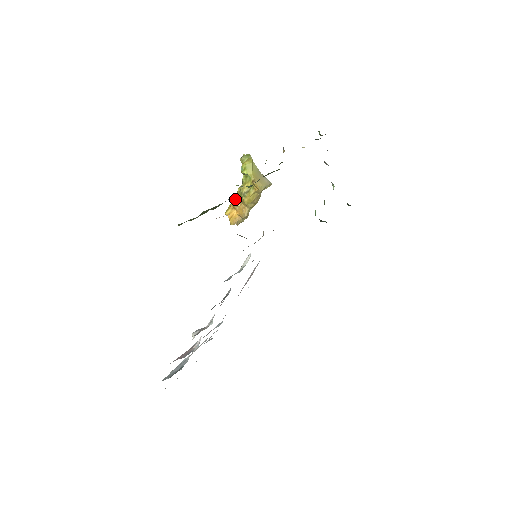
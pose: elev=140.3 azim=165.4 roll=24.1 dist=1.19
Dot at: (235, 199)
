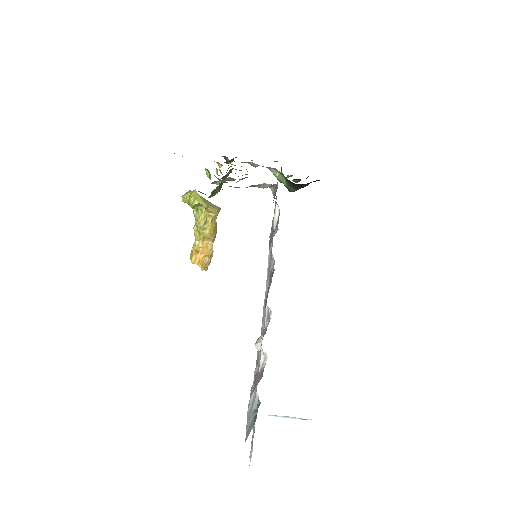
Dot at: (194, 242)
